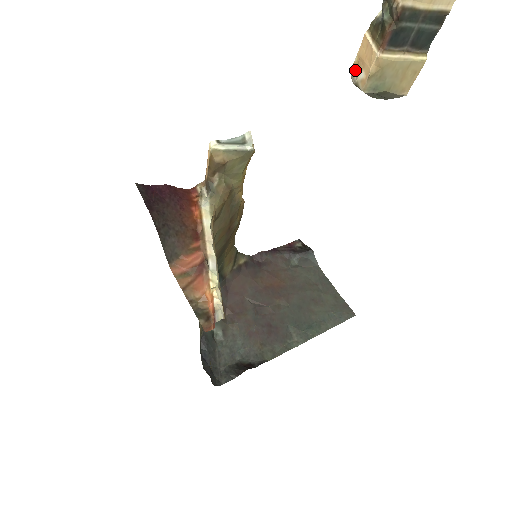
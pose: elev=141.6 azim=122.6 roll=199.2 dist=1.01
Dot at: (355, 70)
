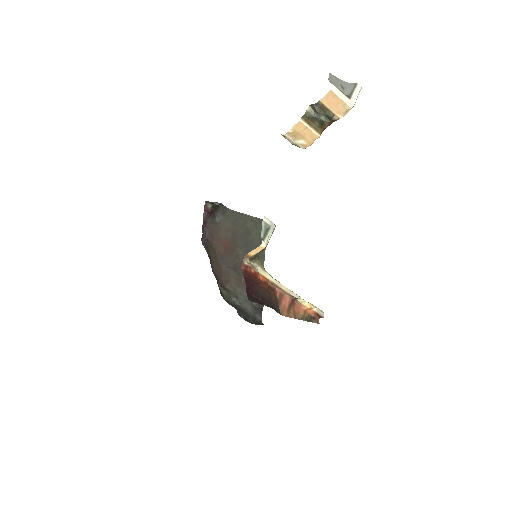
Dot at: (291, 136)
